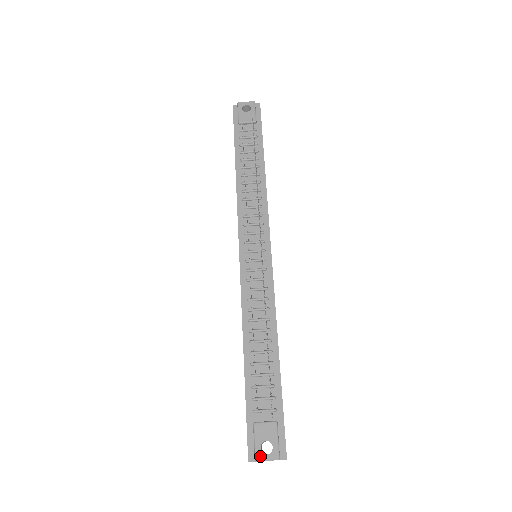
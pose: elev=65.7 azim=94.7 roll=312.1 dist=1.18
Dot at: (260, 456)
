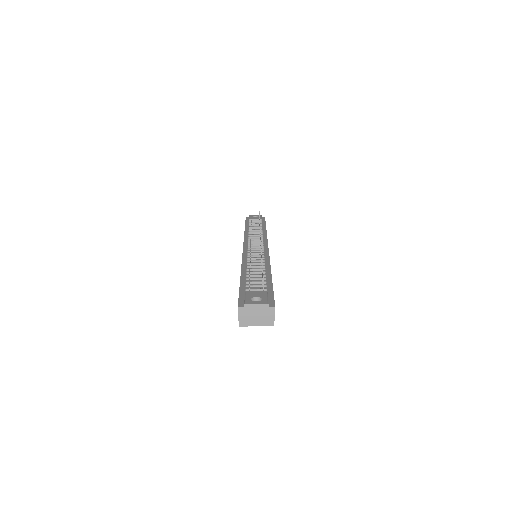
Dot at: (250, 302)
